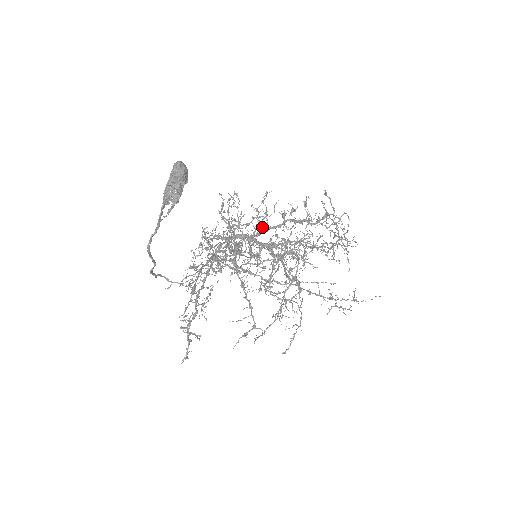
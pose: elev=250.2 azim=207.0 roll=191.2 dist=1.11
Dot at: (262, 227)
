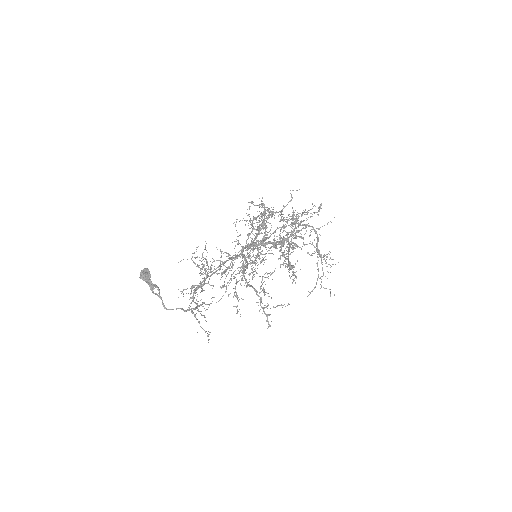
Dot at: occluded
